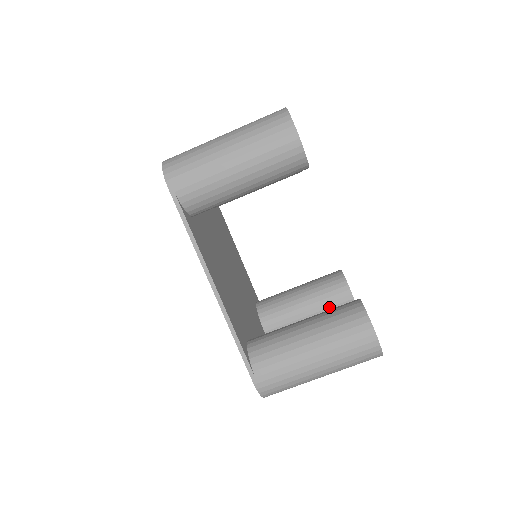
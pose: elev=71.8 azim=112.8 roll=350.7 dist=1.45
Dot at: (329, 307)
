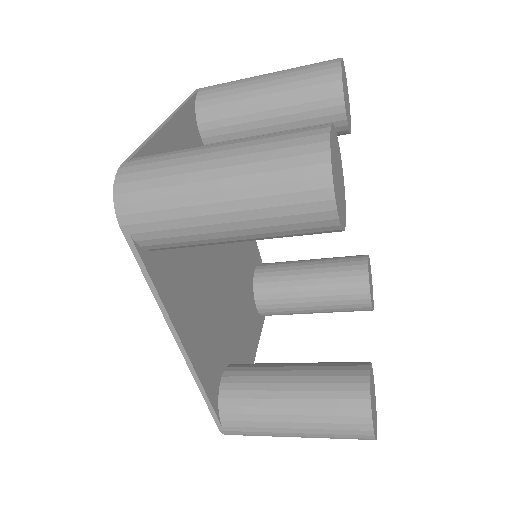
Dot at: (339, 305)
